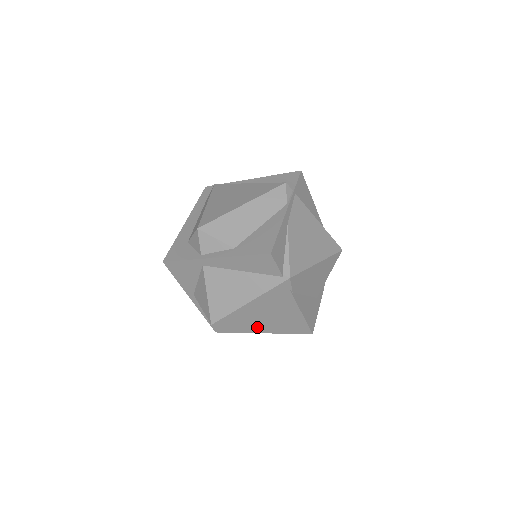
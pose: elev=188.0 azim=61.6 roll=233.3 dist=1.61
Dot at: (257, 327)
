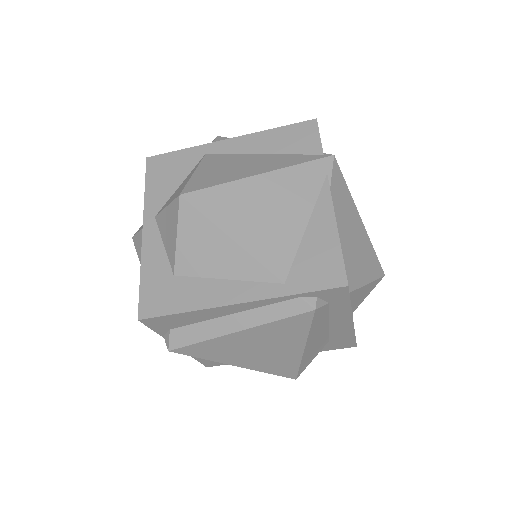
Dot at: (247, 250)
